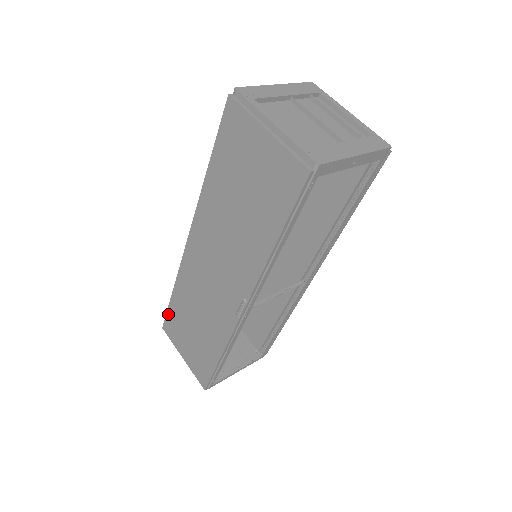
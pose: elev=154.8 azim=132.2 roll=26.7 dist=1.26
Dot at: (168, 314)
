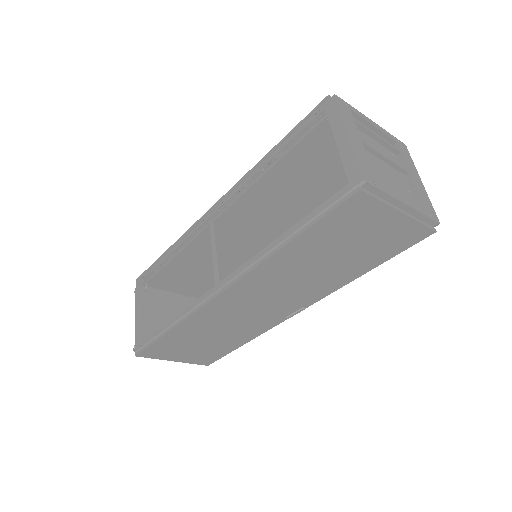
Dot at: (153, 346)
